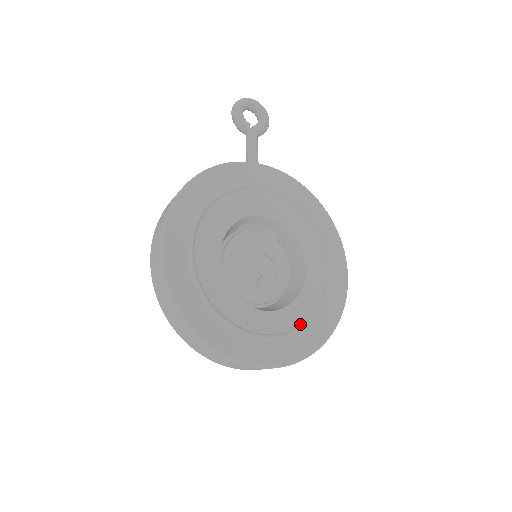
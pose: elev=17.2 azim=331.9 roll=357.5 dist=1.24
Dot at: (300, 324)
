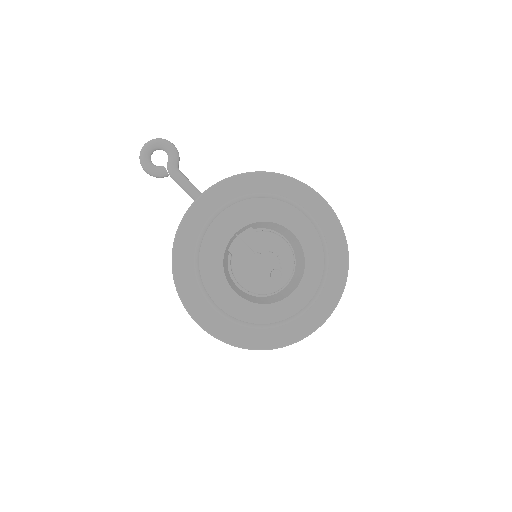
Dot at: (321, 277)
